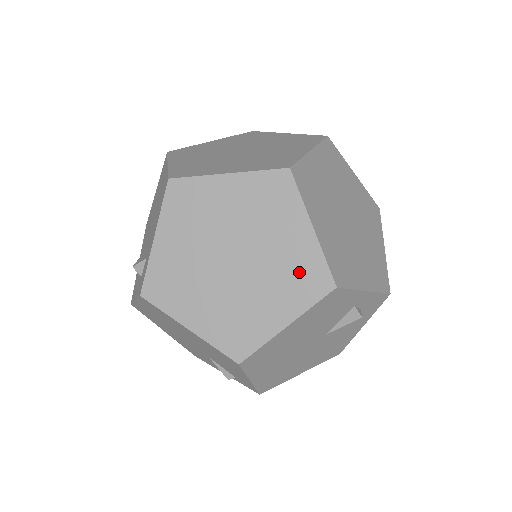
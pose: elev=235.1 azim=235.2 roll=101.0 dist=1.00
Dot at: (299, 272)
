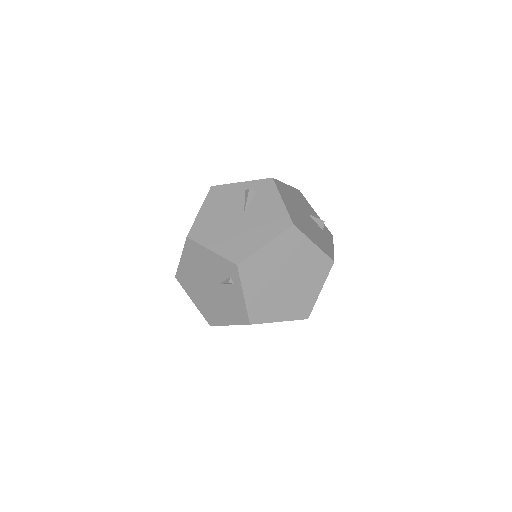
Dot at: occluded
